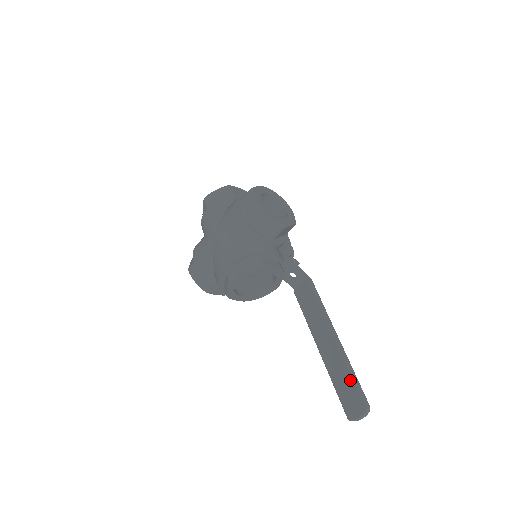
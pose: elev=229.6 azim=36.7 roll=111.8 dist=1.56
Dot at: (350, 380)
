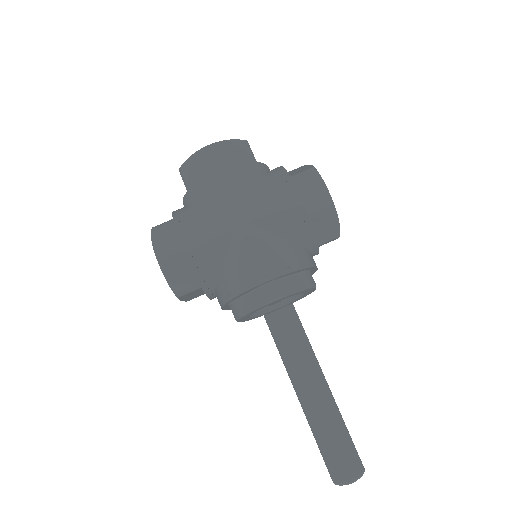
Dot at: (343, 435)
